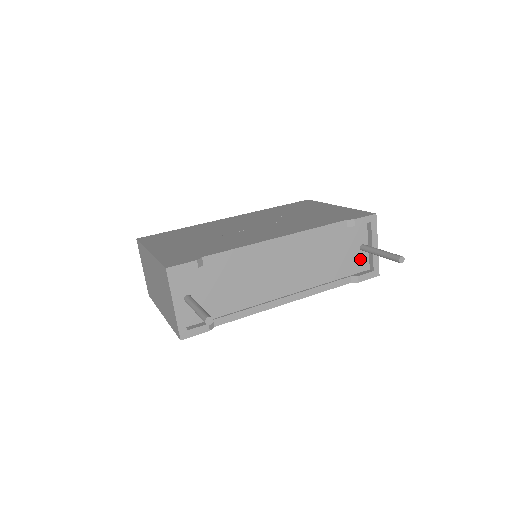
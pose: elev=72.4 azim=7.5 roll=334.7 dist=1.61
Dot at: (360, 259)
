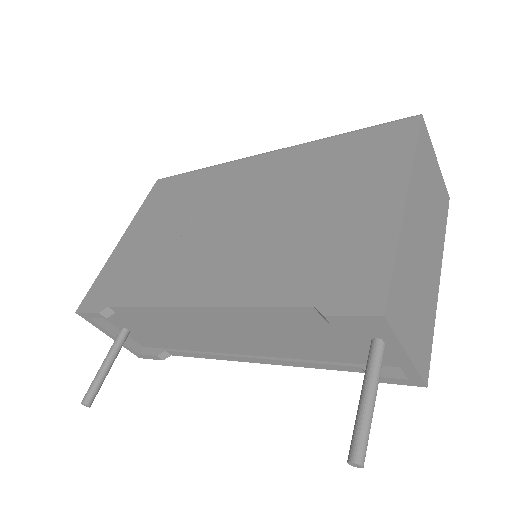
Dot at: occluded
